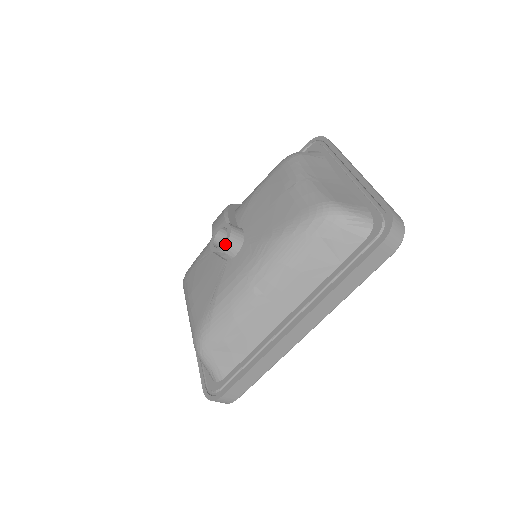
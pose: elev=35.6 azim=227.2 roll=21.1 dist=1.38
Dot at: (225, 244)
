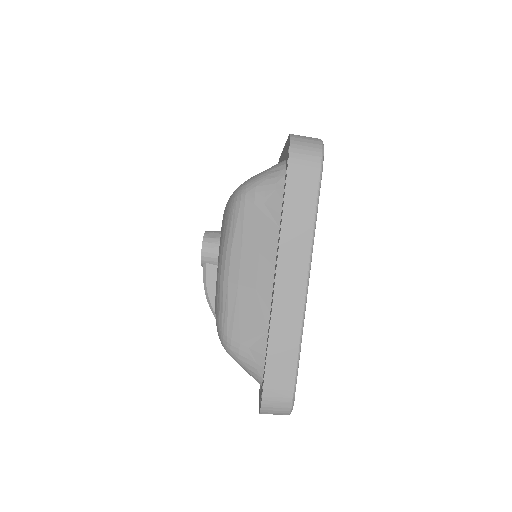
Dot at: occluded
